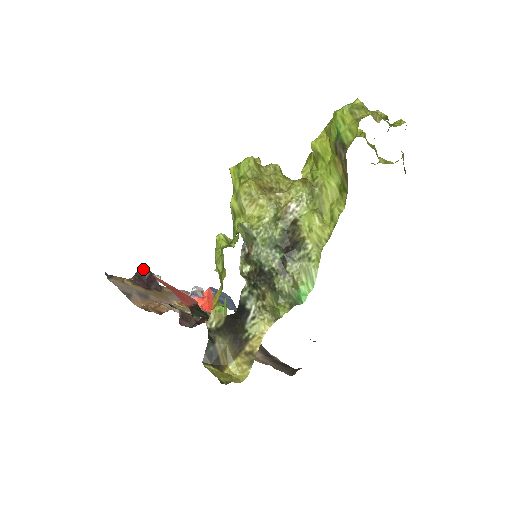
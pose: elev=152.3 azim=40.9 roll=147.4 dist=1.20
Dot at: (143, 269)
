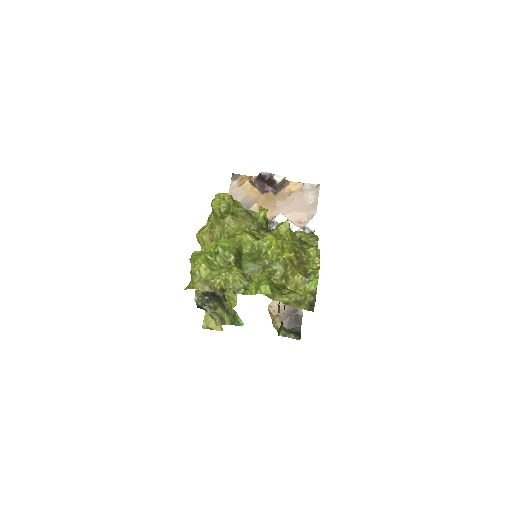
Dot at: (263, 173)
